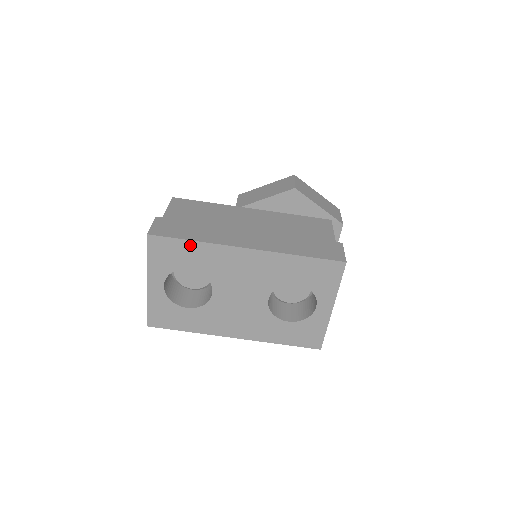
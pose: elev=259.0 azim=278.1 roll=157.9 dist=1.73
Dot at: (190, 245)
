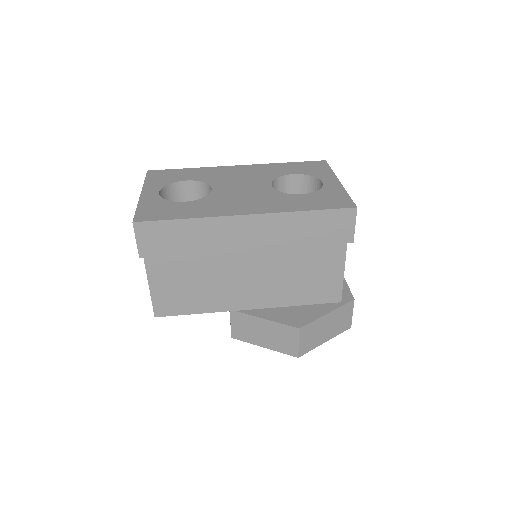
Dot at: (187, 170)
